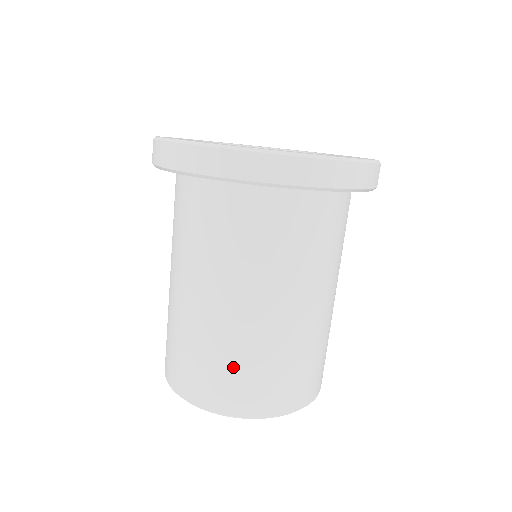
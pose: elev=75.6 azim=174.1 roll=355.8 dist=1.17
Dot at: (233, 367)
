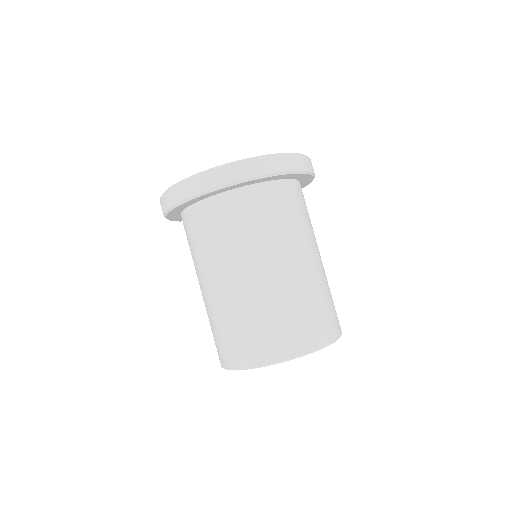
Dot at: (312, 307)
